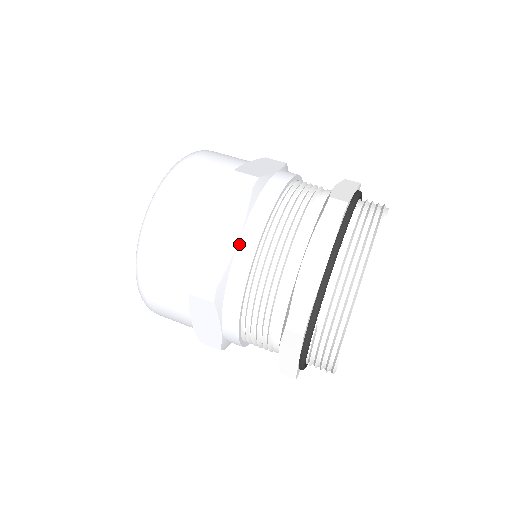
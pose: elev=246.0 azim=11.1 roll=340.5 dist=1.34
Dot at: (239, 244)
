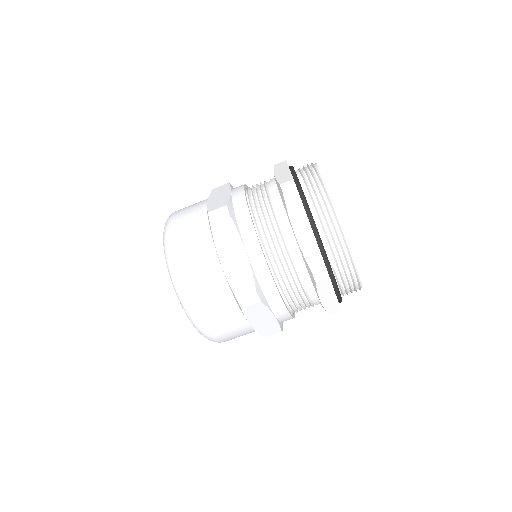
Dot at: (248, 254)
